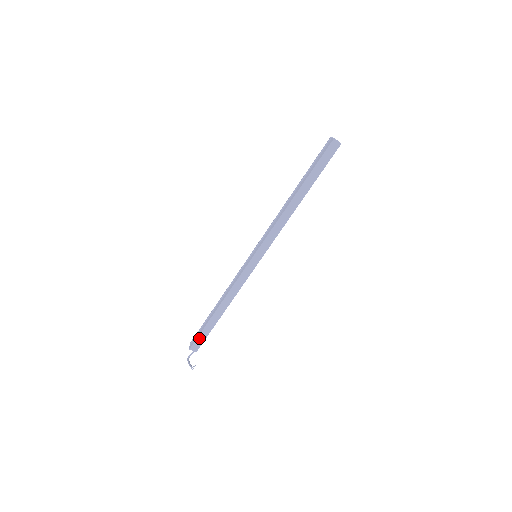
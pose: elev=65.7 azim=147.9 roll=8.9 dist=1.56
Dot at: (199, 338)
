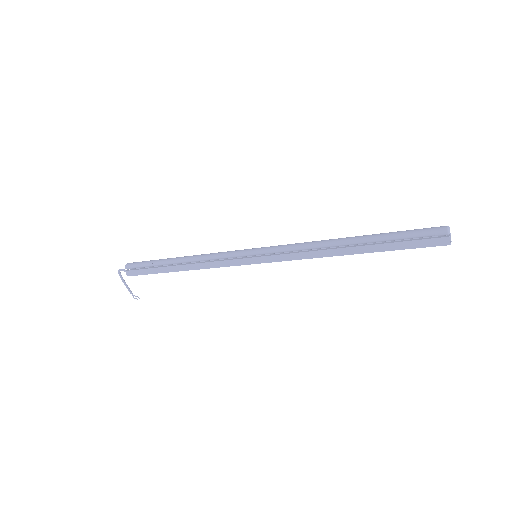
Dot at: (144, 274)
